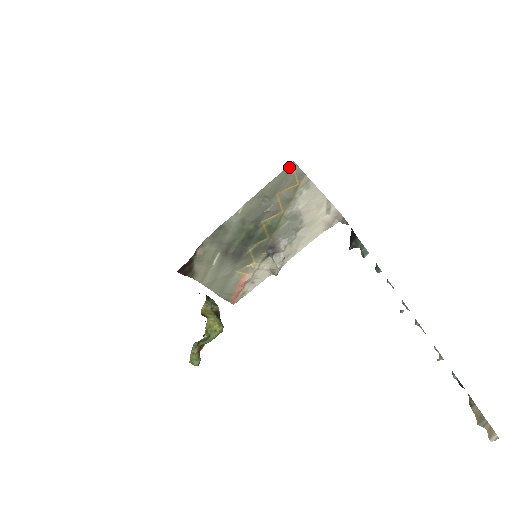
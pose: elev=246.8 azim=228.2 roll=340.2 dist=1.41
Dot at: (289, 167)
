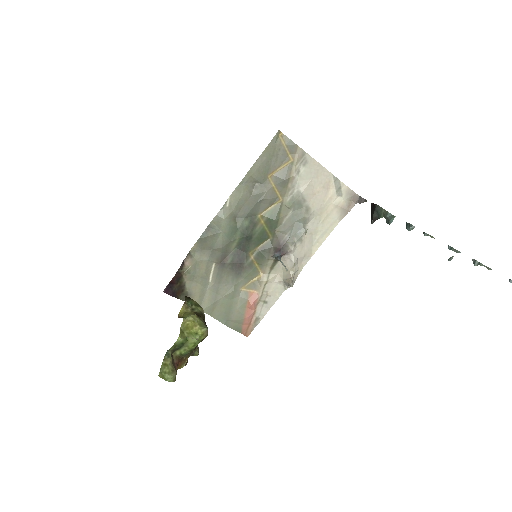
Dot at: (275, 138)
